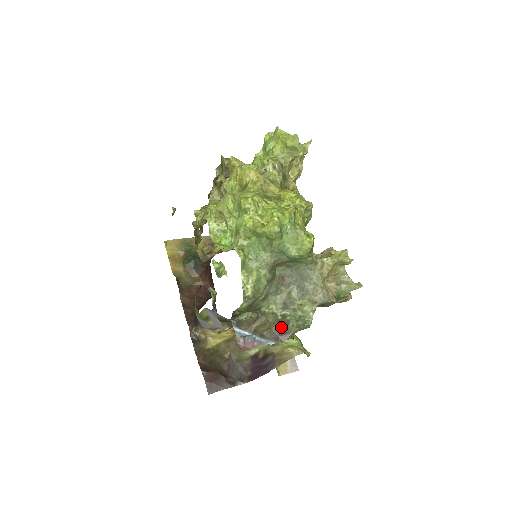
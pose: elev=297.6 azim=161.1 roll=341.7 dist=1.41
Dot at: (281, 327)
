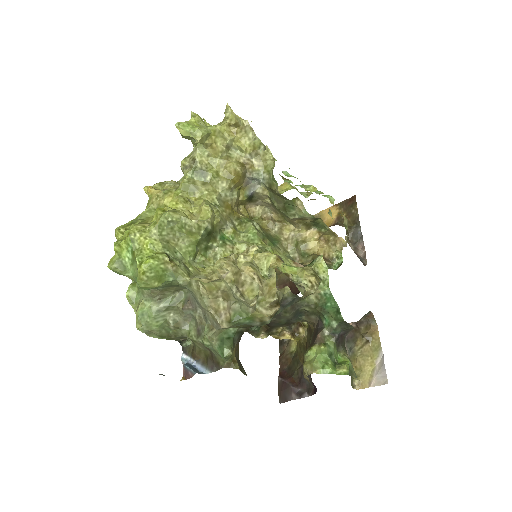
Dot at: (211, 355)
